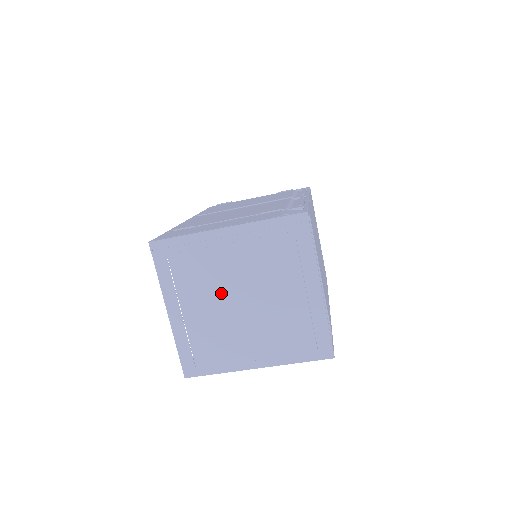
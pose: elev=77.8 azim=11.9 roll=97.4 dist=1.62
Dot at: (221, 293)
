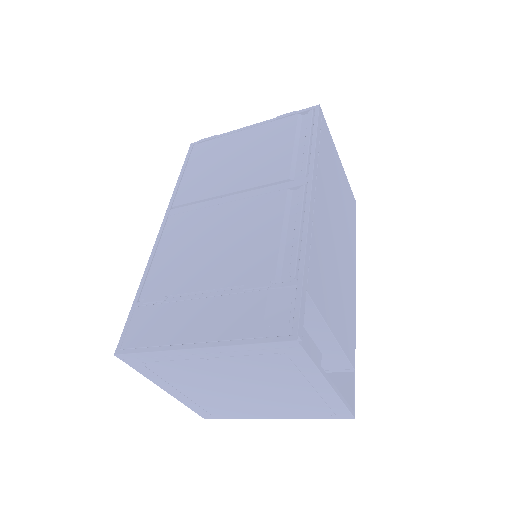
Dot at: (215, 384)
